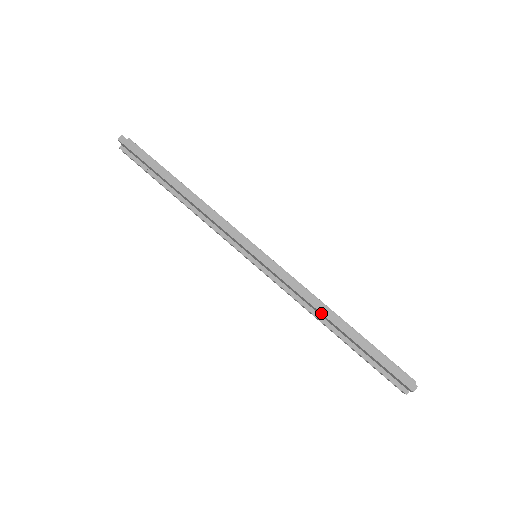
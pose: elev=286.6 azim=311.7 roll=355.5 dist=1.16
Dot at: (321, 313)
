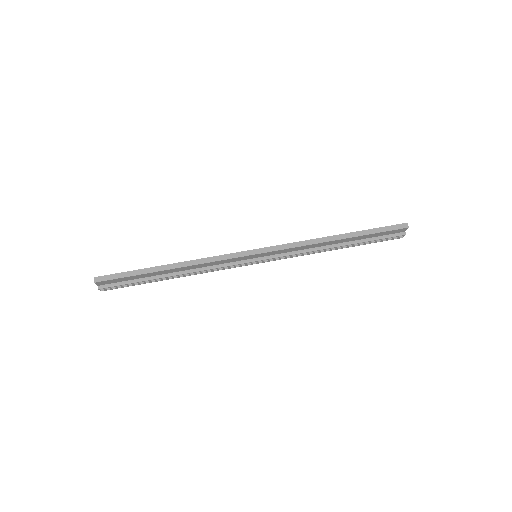
Dot at: (326, 242)
